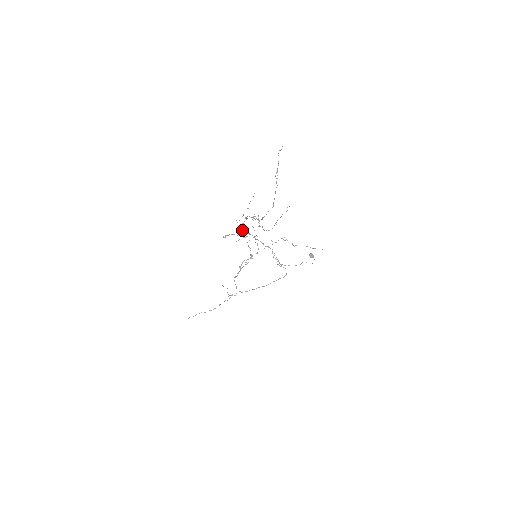
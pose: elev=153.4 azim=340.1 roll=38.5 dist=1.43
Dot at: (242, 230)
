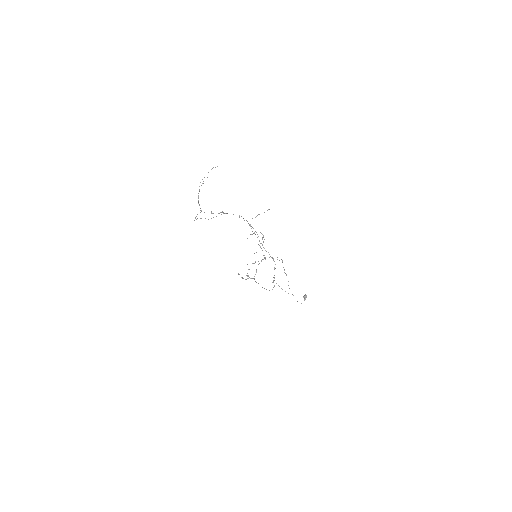
Dot at: occluded
